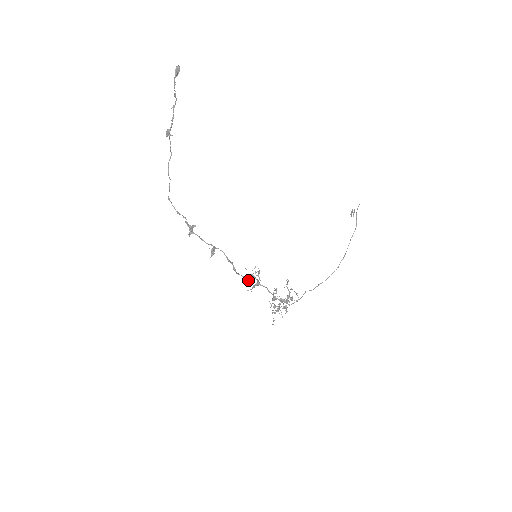
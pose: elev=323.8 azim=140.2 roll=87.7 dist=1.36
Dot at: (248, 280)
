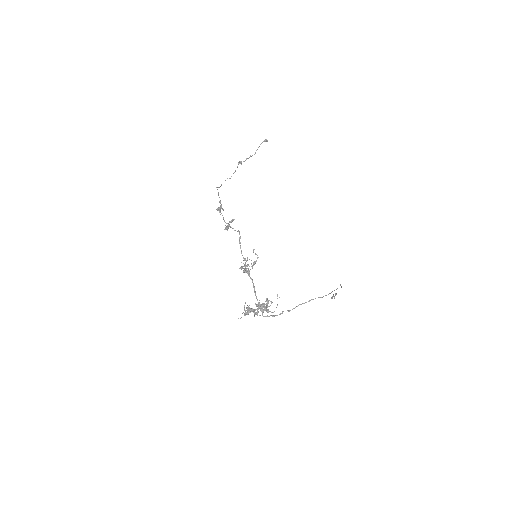
Dot at: (245, 259)
